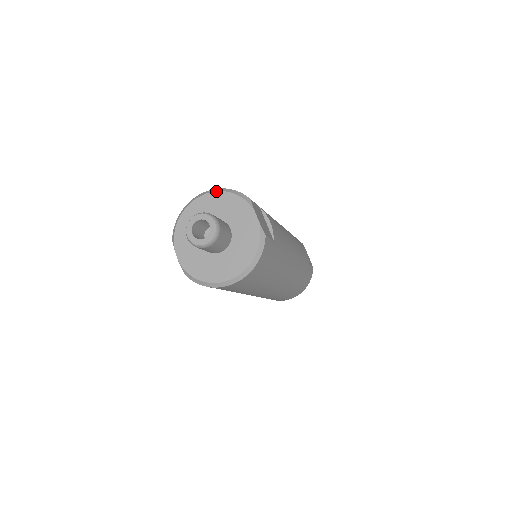
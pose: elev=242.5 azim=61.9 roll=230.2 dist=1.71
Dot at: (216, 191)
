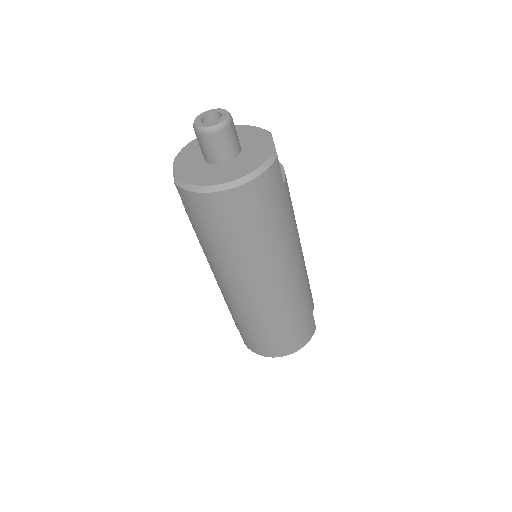
Dot at: (237, 125)
